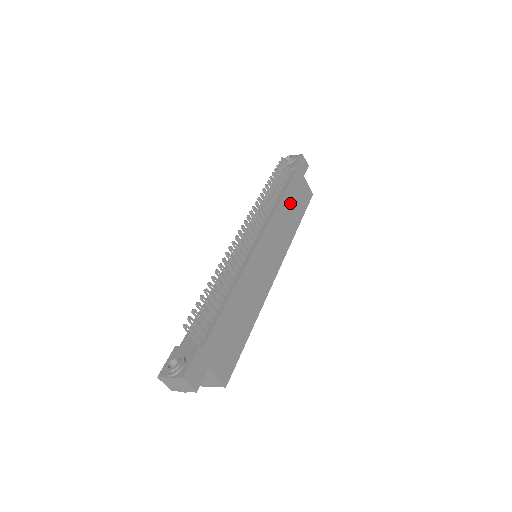
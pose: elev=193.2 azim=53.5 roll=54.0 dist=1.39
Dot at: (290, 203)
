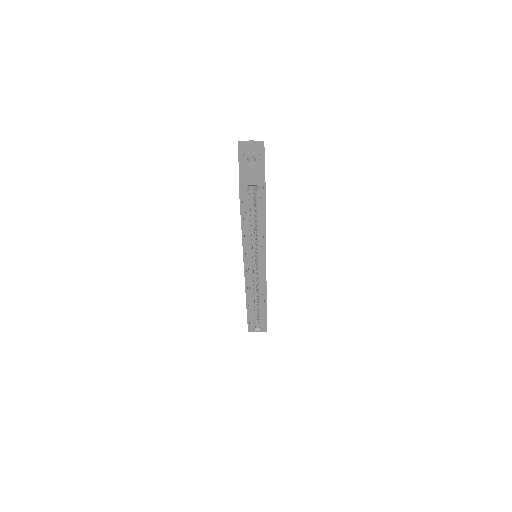
Dot at: occluded
